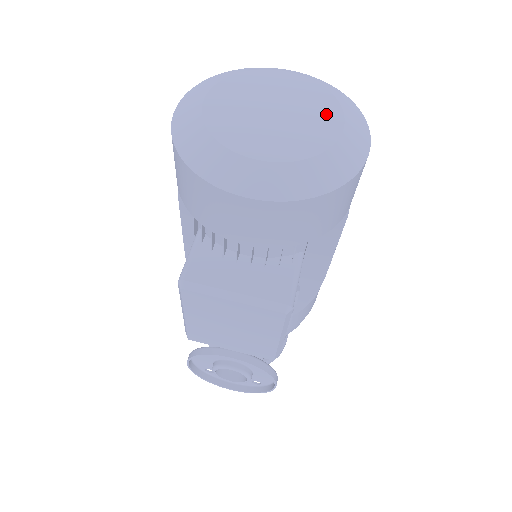
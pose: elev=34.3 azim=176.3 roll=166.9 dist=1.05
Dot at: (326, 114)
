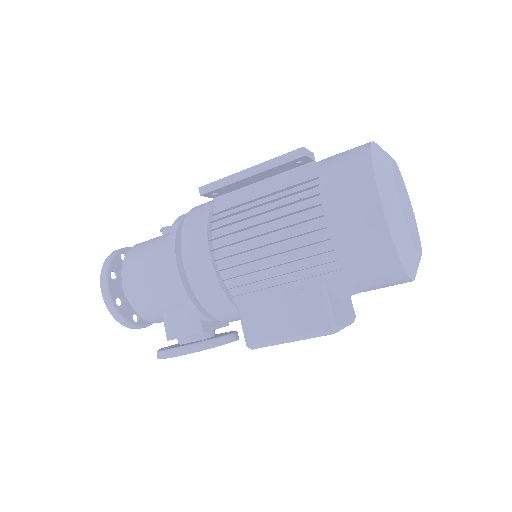
Dot at: occluded
